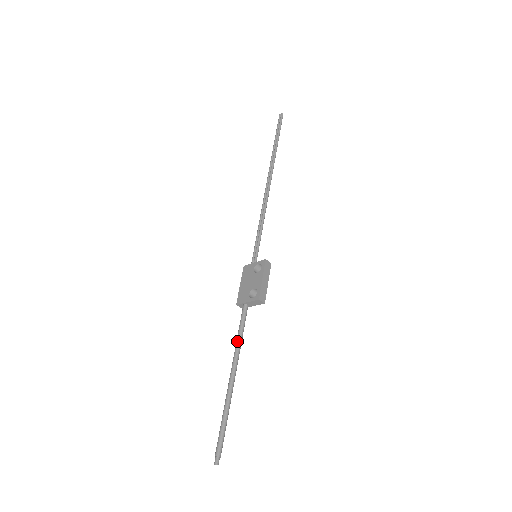
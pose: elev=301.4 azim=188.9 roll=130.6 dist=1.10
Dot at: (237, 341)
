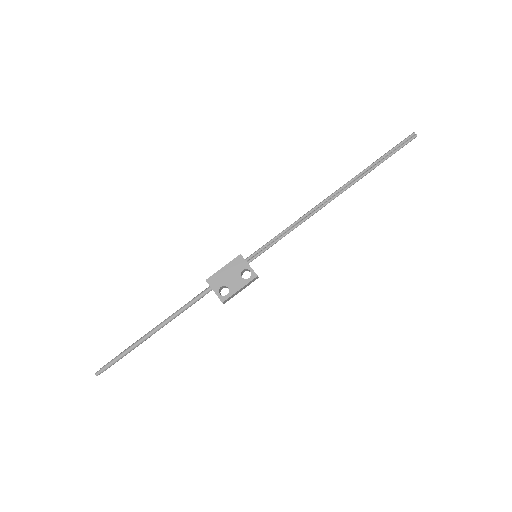
Dot at: (181, 310)
